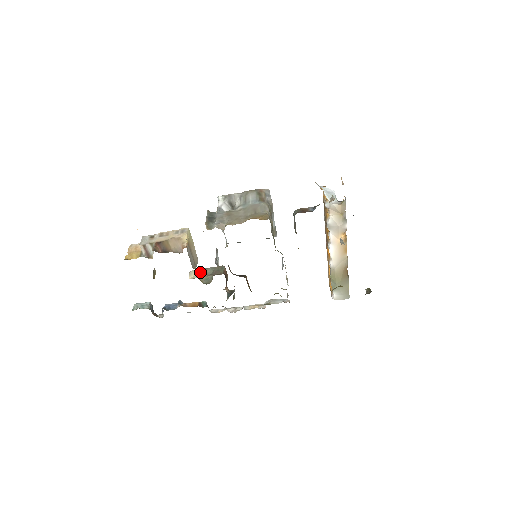
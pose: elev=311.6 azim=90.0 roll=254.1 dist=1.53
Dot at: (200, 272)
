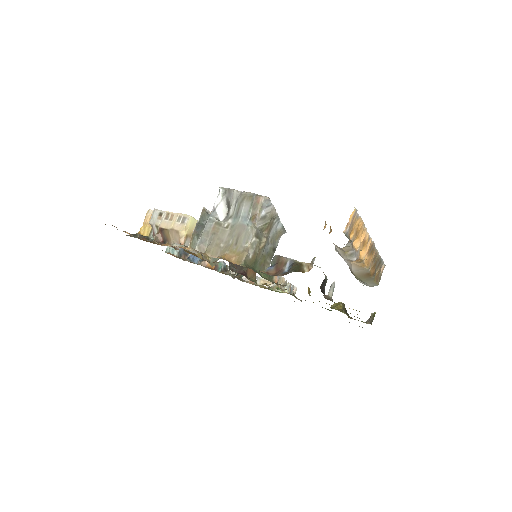
Dot at: occluded
